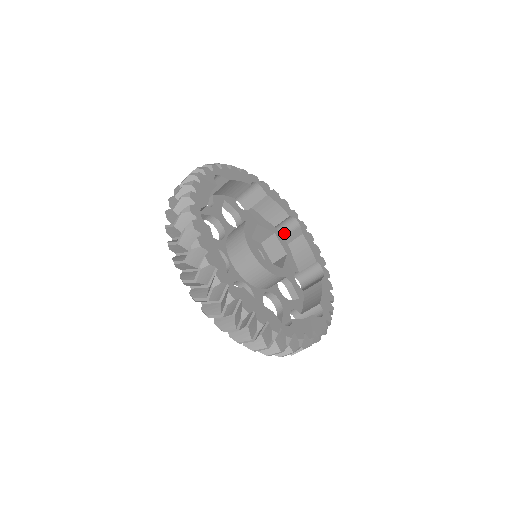
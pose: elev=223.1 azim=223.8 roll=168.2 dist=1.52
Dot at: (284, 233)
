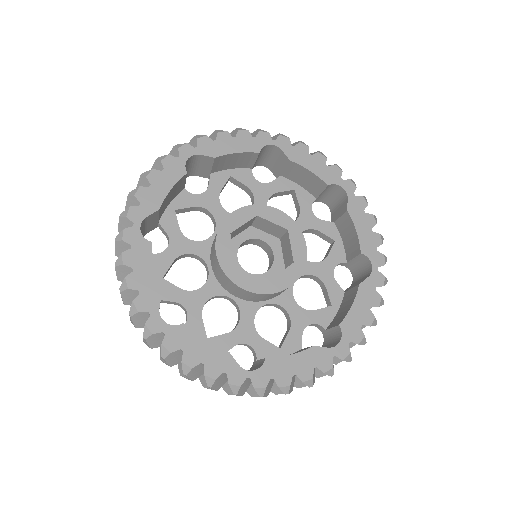
Dot at: (268, 161)
